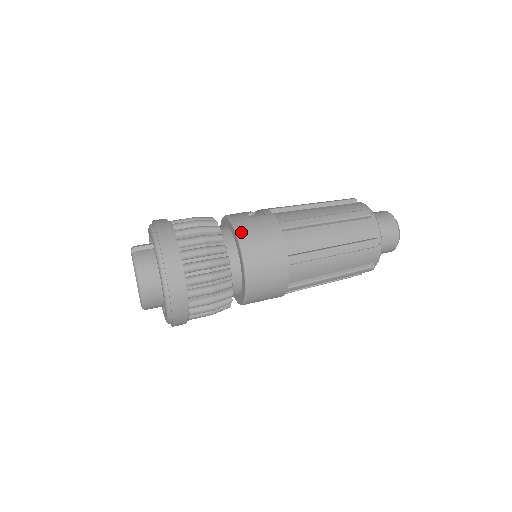
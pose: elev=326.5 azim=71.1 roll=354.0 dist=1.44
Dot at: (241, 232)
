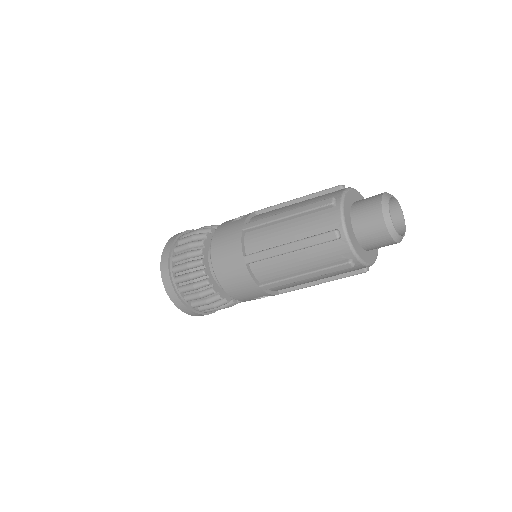
Dot at: (215, 236)
